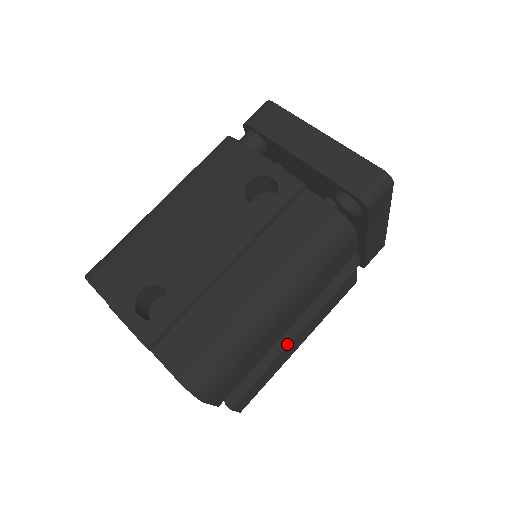
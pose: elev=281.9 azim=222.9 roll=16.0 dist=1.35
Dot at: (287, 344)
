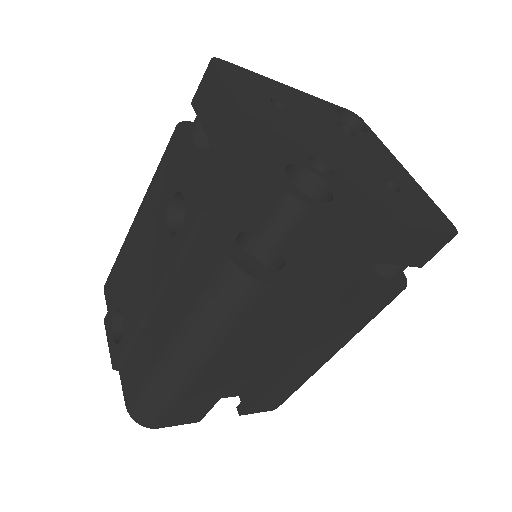
Dot at: (284, 367)
